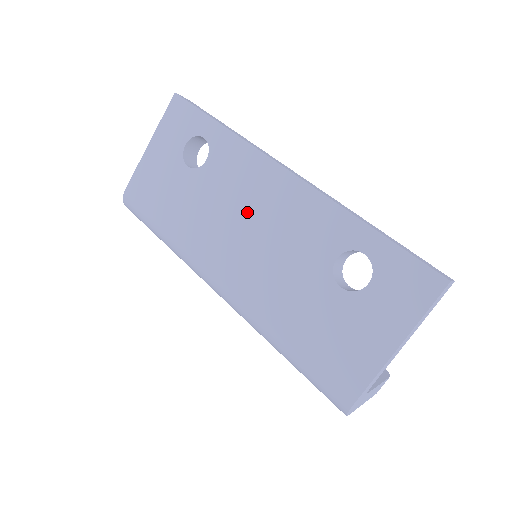
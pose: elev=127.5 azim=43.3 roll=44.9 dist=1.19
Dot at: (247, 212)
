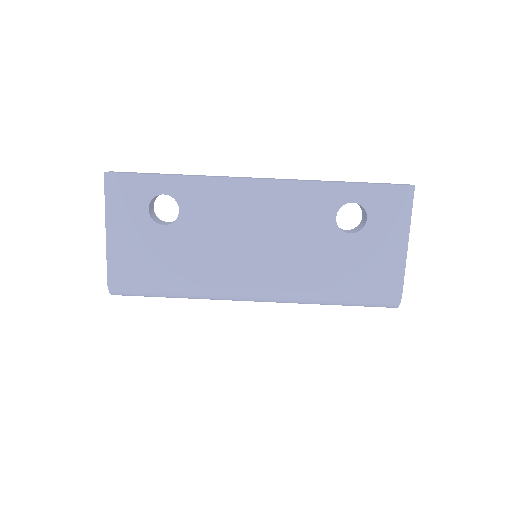
Dot at: (245, 228)
